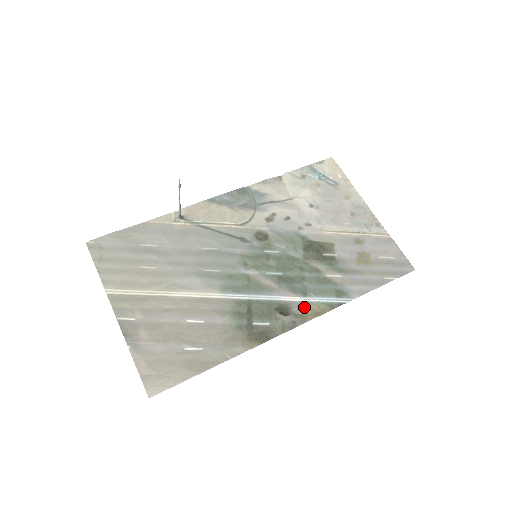
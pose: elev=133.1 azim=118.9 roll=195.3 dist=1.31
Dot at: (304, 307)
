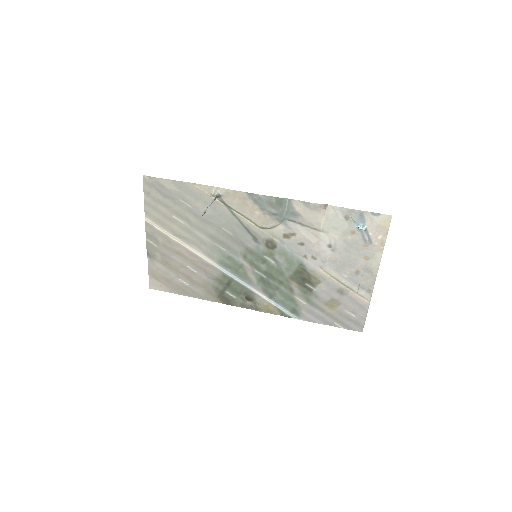
Dot at: (264, 303)
